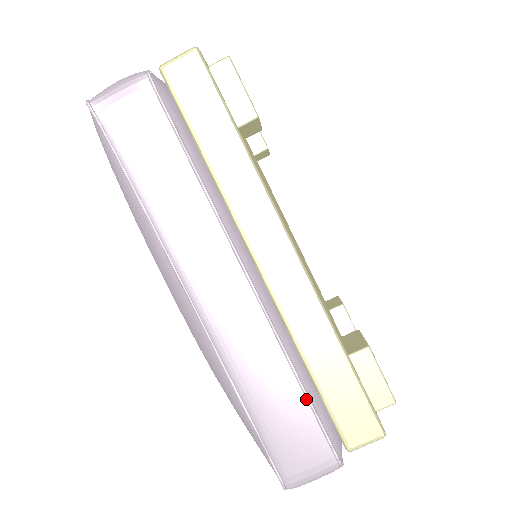
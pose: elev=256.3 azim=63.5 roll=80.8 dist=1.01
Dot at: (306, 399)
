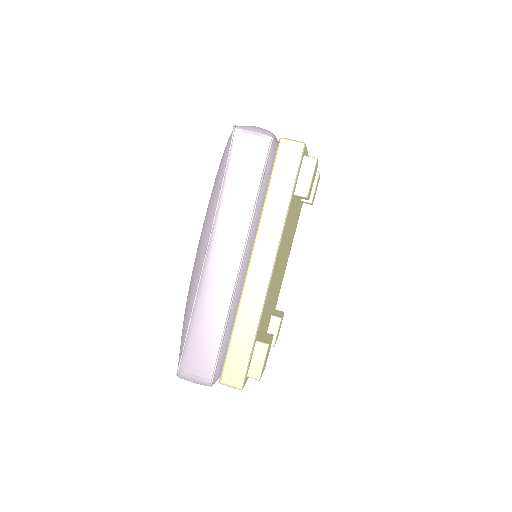
Dot at: (220, 343)
